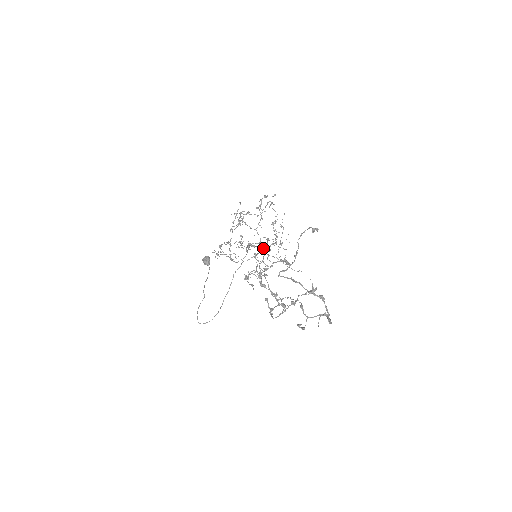
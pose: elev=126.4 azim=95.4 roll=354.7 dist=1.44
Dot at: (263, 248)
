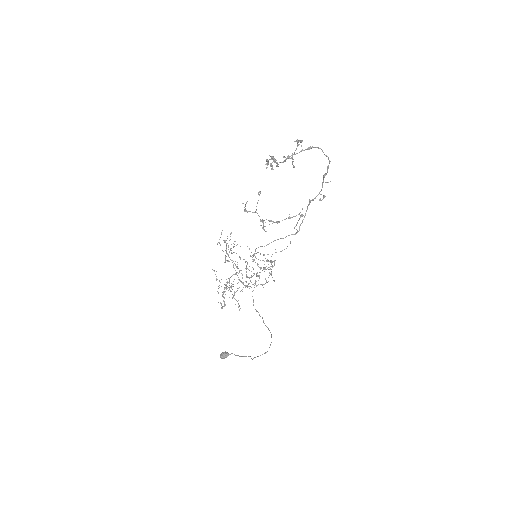
Dot at: (256, 274)
